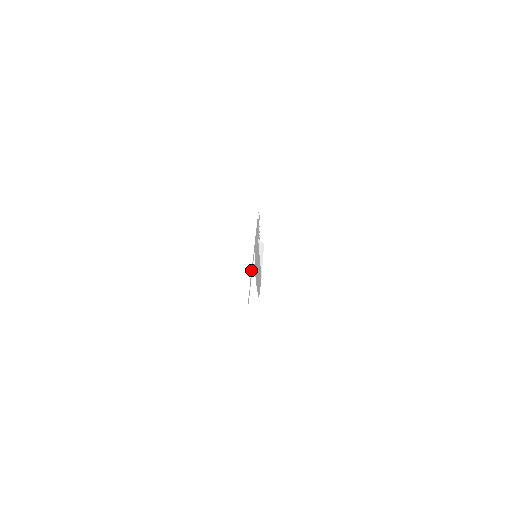
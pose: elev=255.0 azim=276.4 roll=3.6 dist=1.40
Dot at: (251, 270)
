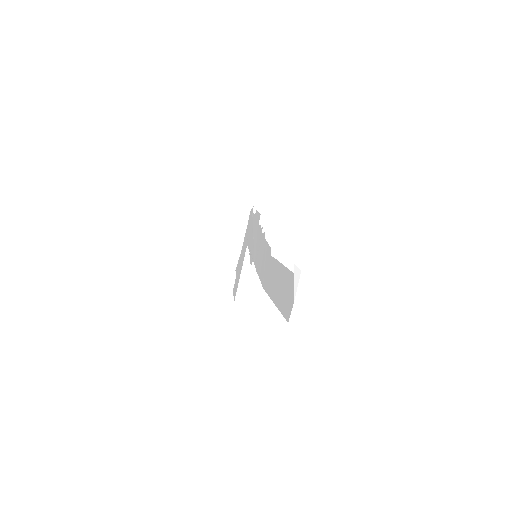
Dot at: (238, 261)
